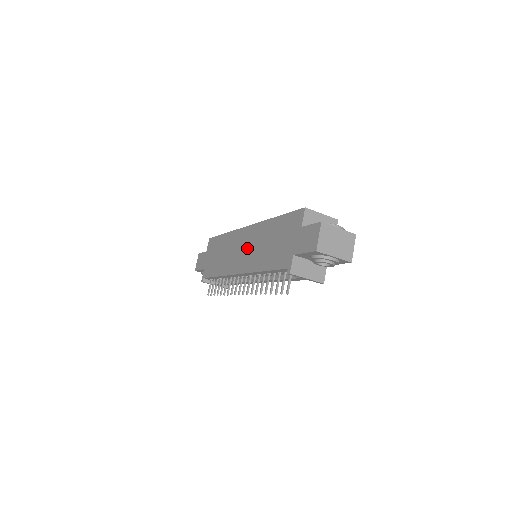
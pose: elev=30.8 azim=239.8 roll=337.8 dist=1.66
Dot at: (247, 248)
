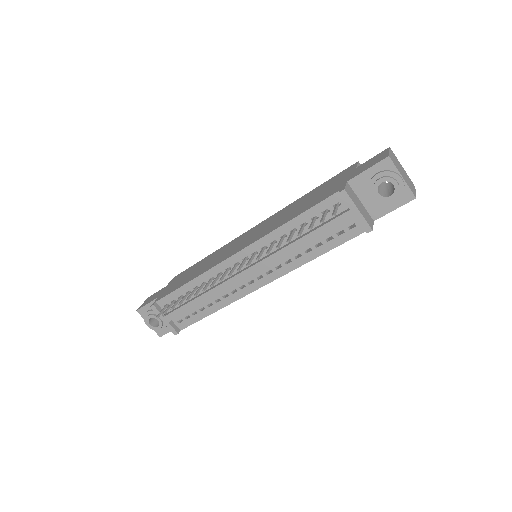
Dot at: (255, 233)
